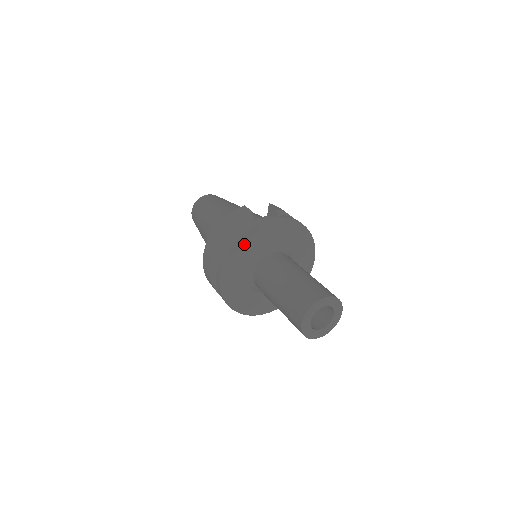
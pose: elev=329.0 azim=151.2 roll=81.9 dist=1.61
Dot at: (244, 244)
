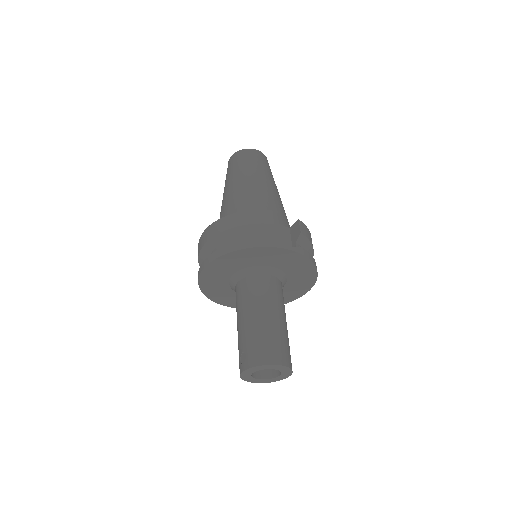
Dot at: (244, 255)
